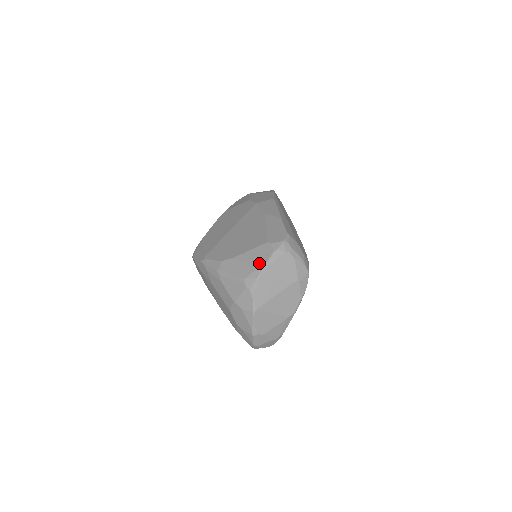
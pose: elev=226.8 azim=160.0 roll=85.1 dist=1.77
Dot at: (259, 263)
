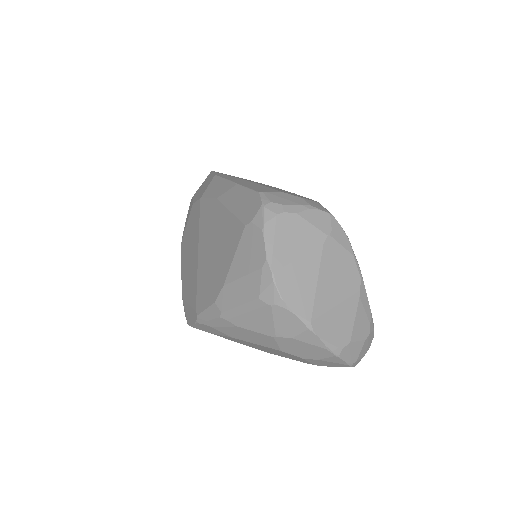
Dot at: (258, 261)
